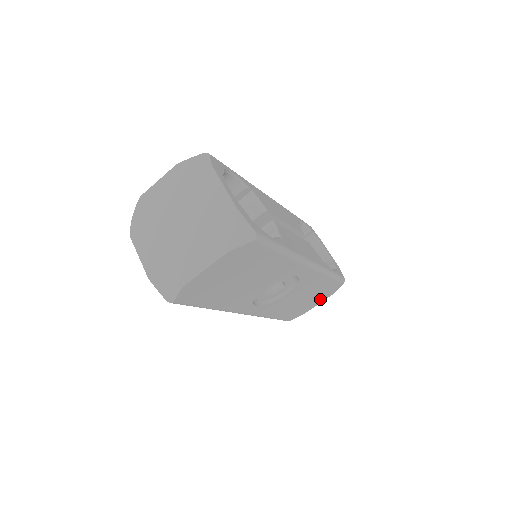
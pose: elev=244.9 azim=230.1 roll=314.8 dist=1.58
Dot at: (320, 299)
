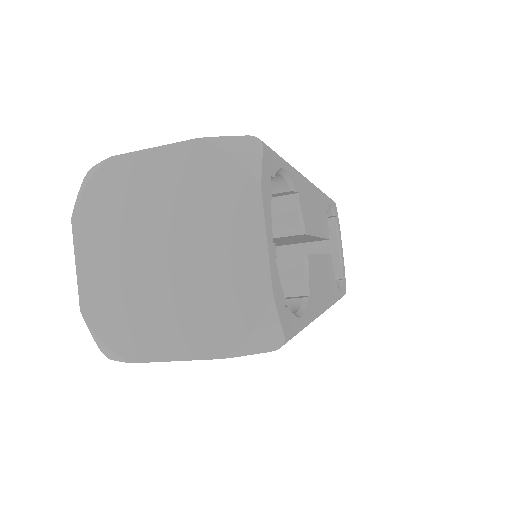
Dot at: occluded
